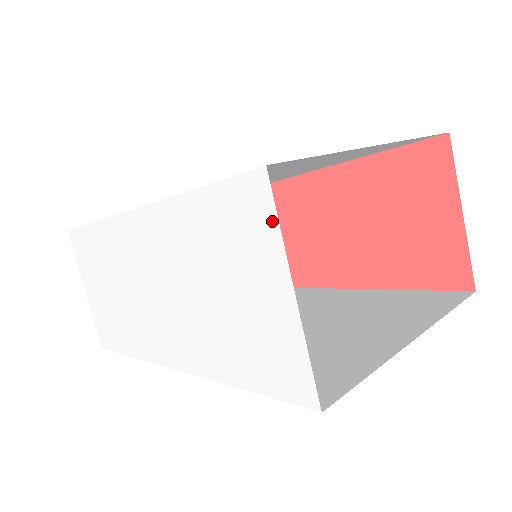
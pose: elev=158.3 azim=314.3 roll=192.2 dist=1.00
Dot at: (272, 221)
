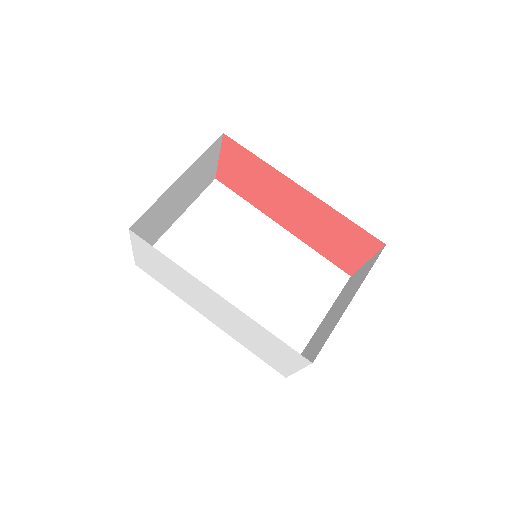
Dot at: (303, 365)
